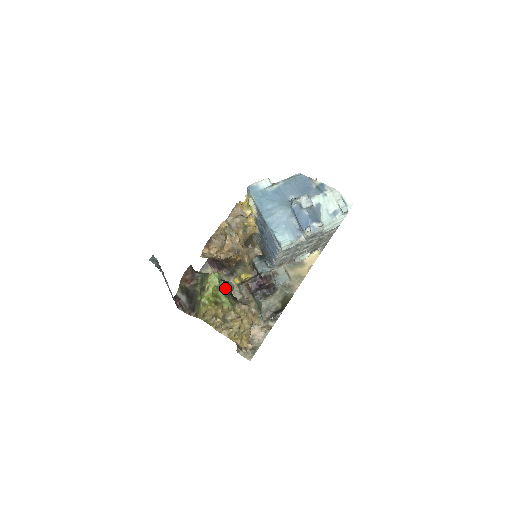
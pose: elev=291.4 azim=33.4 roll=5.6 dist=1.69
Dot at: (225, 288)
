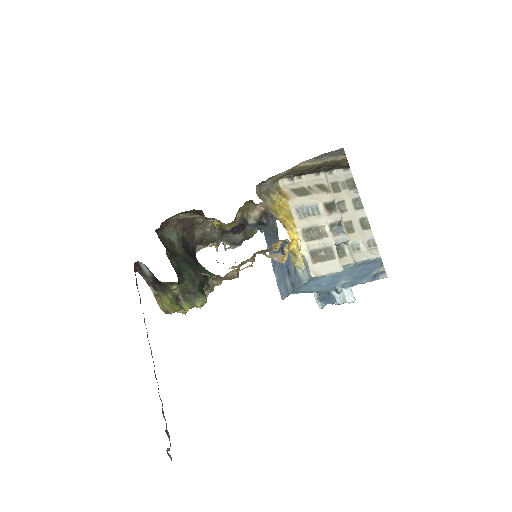
Dot at: occluded
